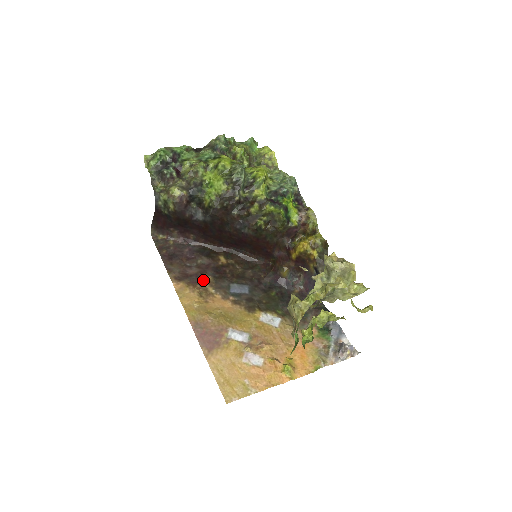
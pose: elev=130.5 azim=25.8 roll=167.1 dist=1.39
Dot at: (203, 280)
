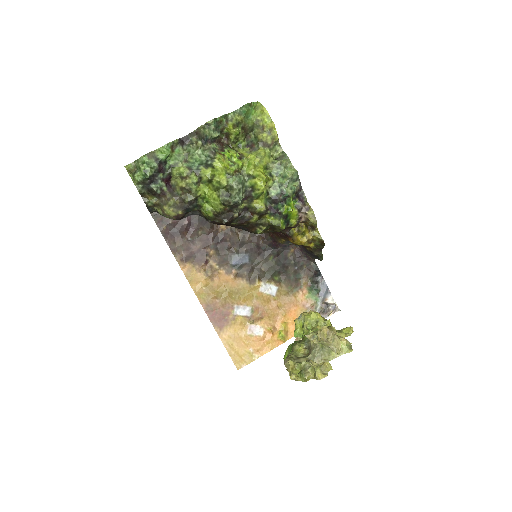
Dot at: (207, 256)
